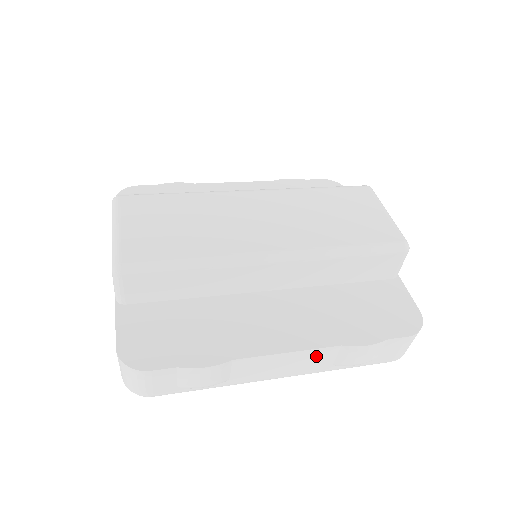
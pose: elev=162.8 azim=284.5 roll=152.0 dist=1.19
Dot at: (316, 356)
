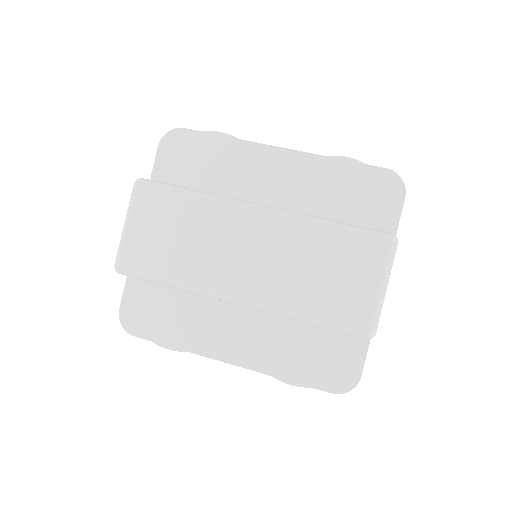
Dot at: occluded
